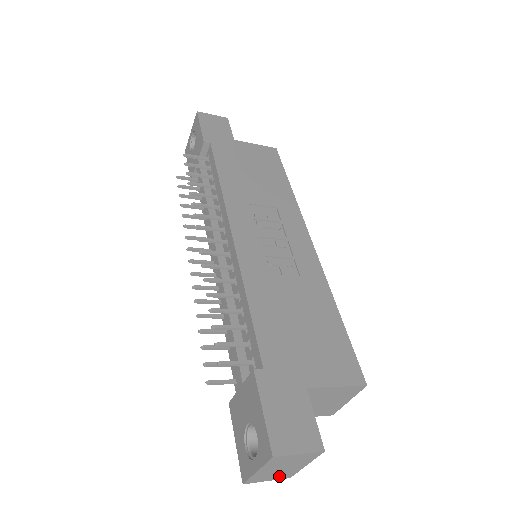
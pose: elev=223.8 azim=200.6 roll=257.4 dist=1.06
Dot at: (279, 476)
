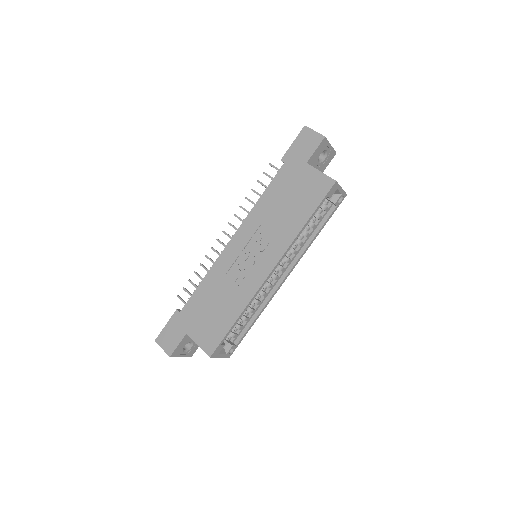
Dot at: occluded
